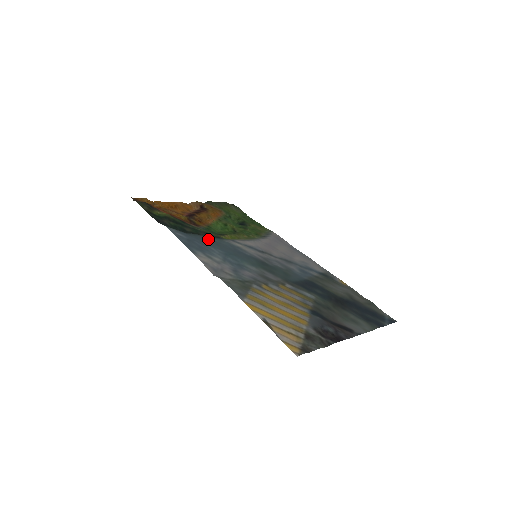
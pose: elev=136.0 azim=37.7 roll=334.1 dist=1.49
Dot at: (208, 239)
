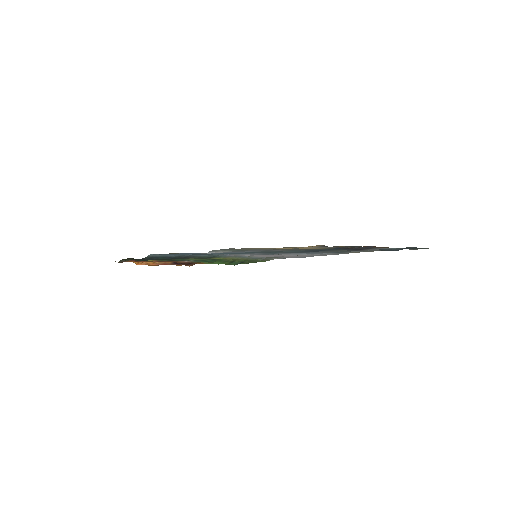
Dot at: (199, 255)
